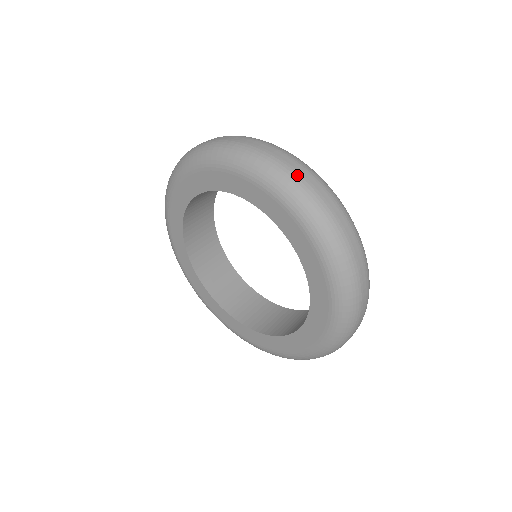
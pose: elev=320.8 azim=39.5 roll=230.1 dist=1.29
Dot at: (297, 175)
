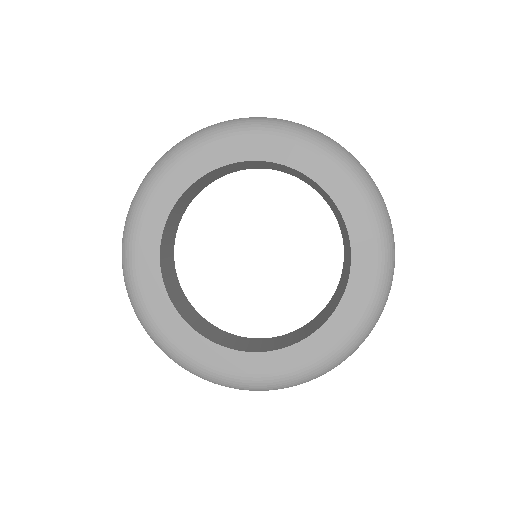
Dot at: occluded
